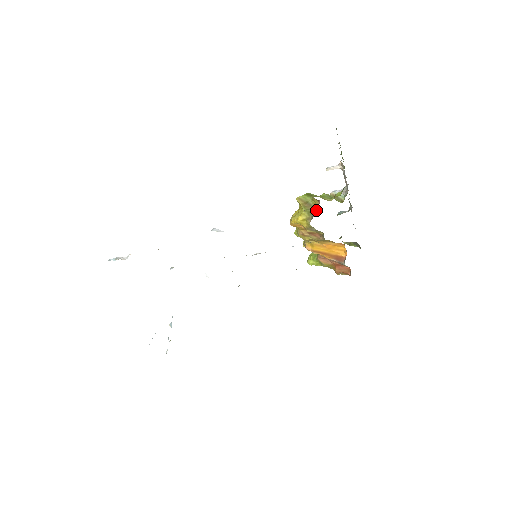
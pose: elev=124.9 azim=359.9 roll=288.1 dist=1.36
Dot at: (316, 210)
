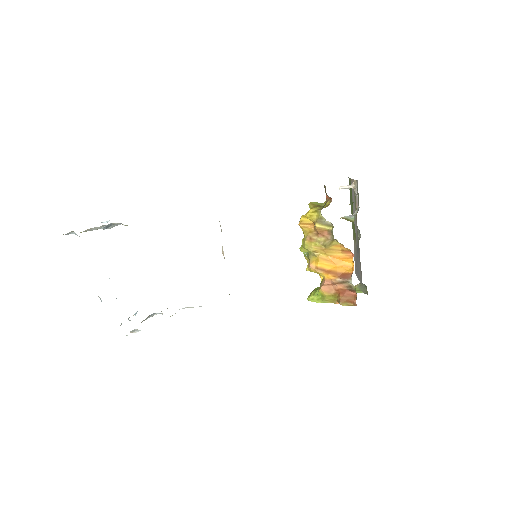
Dot at: (328, 199)
